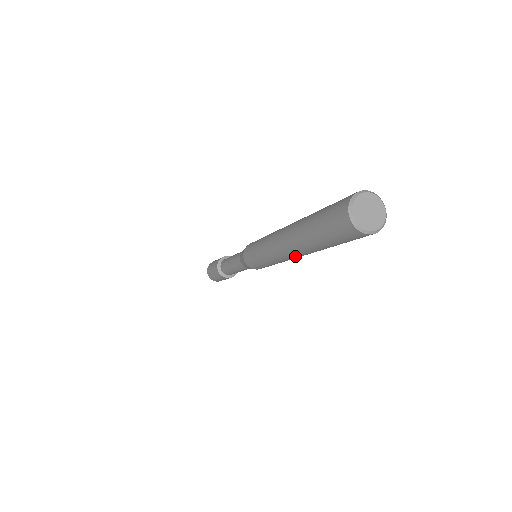
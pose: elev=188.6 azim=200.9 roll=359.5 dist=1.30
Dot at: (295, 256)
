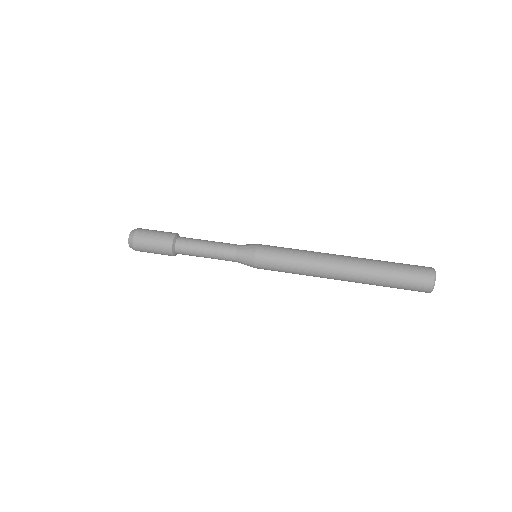
Dot at: occluded
